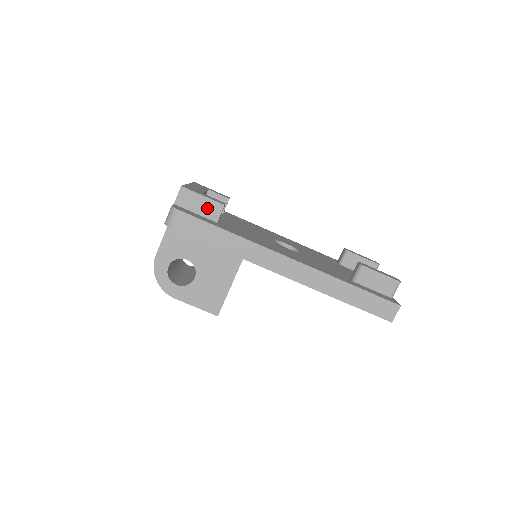
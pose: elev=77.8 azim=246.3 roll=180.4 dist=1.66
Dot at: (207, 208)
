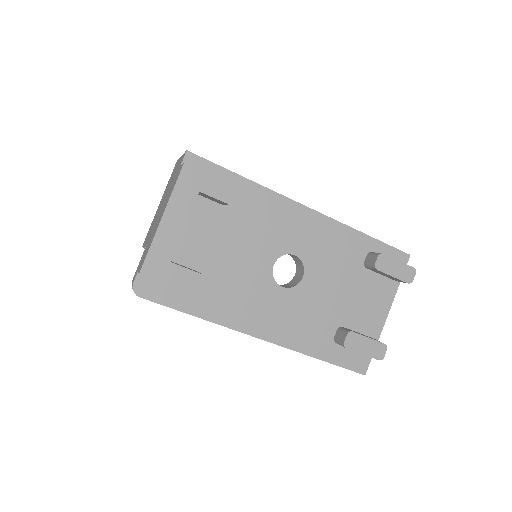
Dot at: occluded
